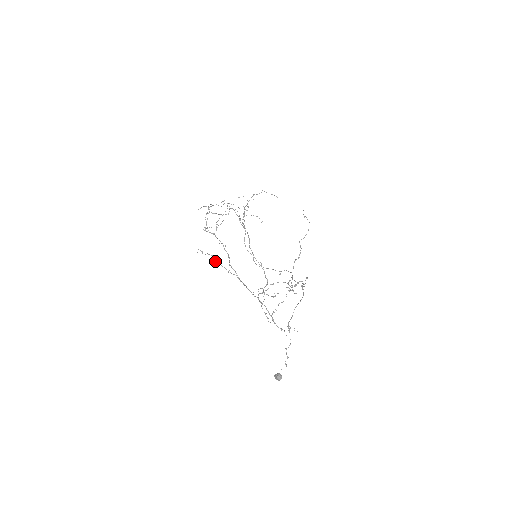
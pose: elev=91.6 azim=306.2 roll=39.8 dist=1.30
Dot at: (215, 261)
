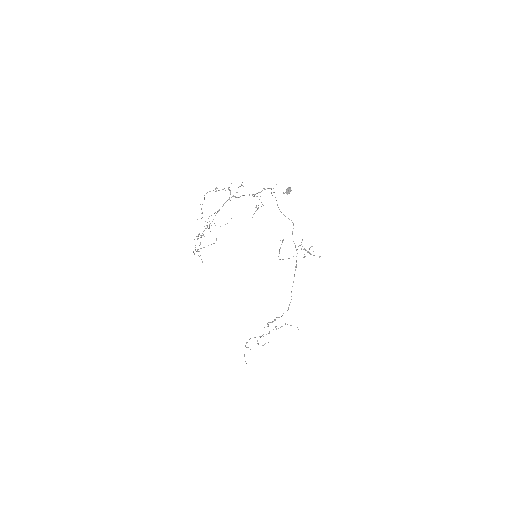
Dot at: occluded
